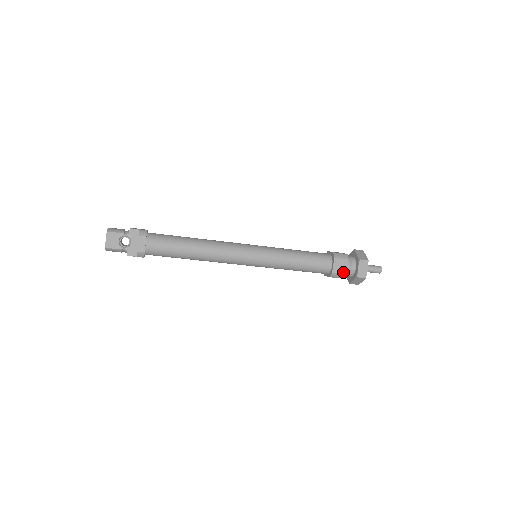
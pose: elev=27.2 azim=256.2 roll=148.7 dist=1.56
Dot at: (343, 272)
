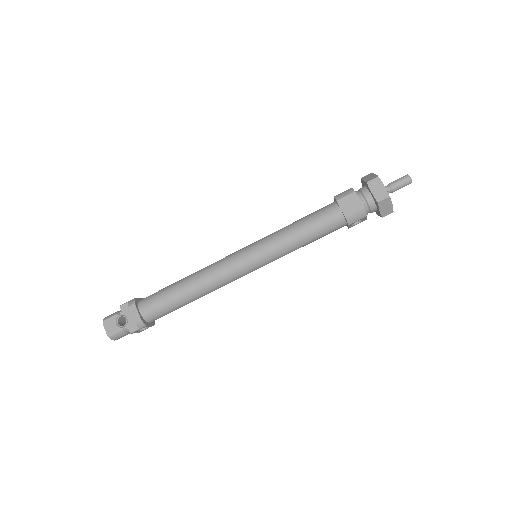
Dot at: (358, 209)
